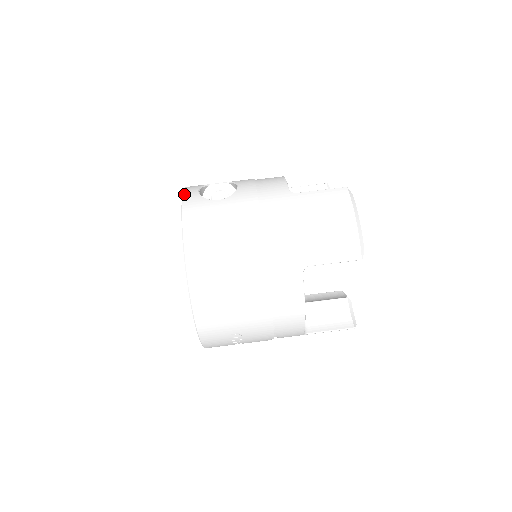
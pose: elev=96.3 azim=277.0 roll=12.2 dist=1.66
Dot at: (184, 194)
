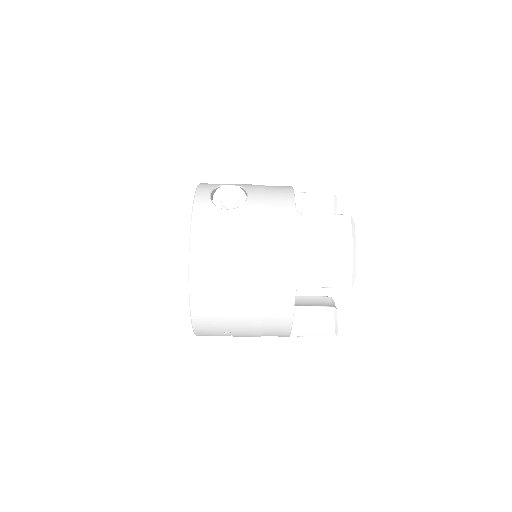
Dot at: (196, 197)
